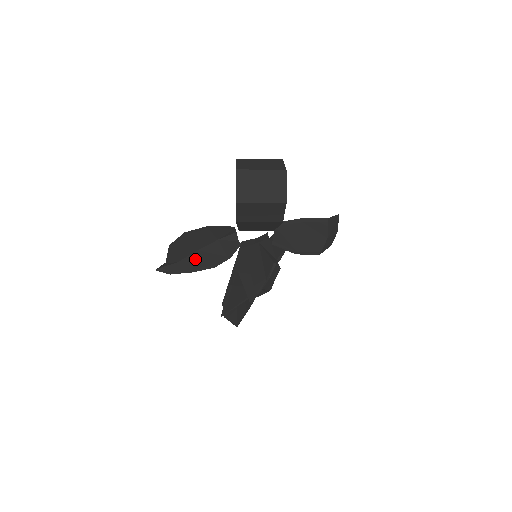
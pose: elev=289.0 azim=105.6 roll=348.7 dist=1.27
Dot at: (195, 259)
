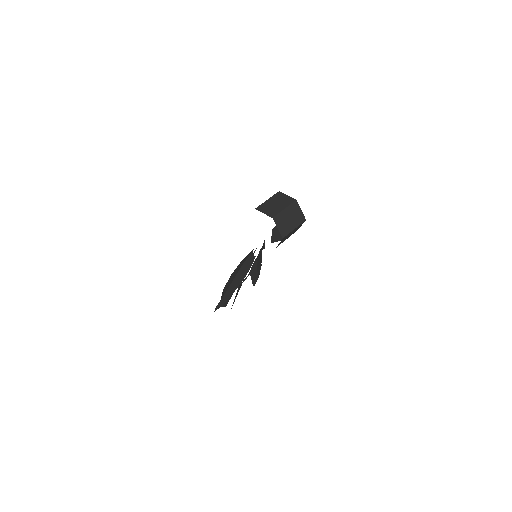
Dot at: (232, 286)
